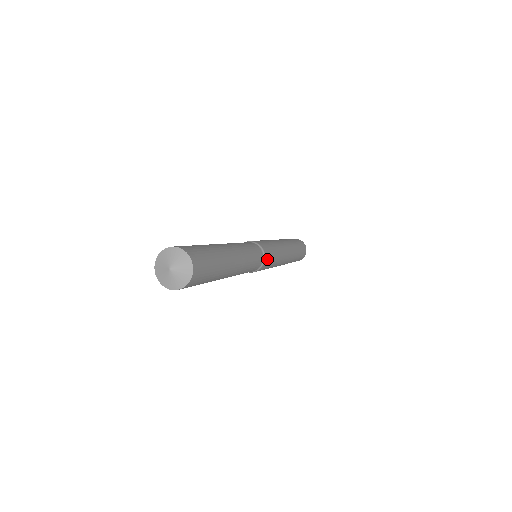
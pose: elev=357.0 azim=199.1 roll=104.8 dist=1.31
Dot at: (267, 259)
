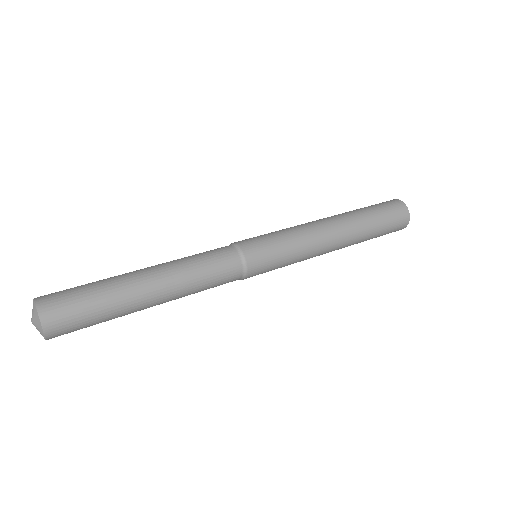
Dot at: (252, 252)
